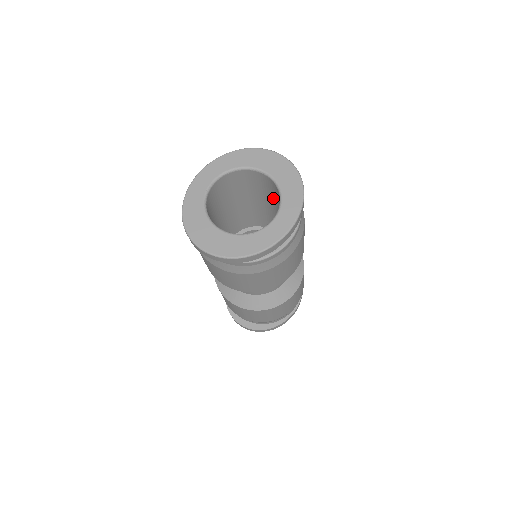
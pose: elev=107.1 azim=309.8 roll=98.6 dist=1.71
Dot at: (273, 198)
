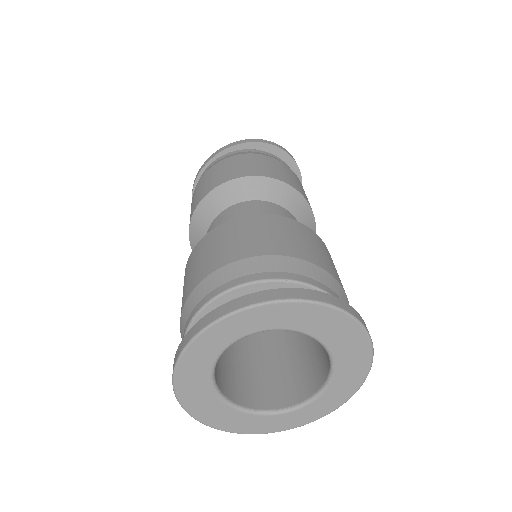
Dot at: occluded
